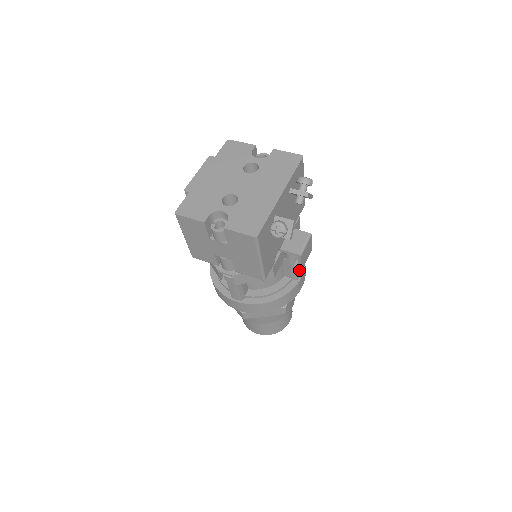
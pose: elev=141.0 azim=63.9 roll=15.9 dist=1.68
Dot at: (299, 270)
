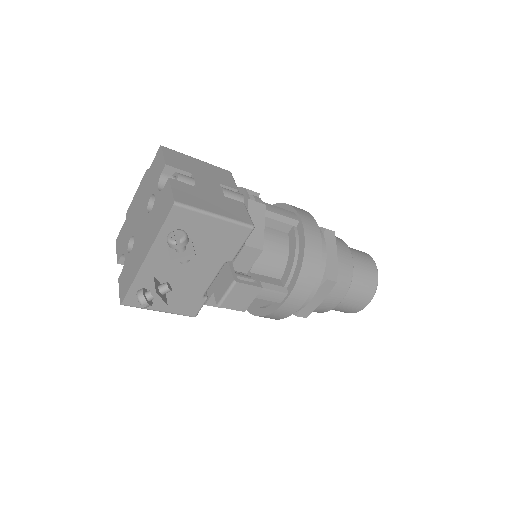
Dot at: (275, 295)
